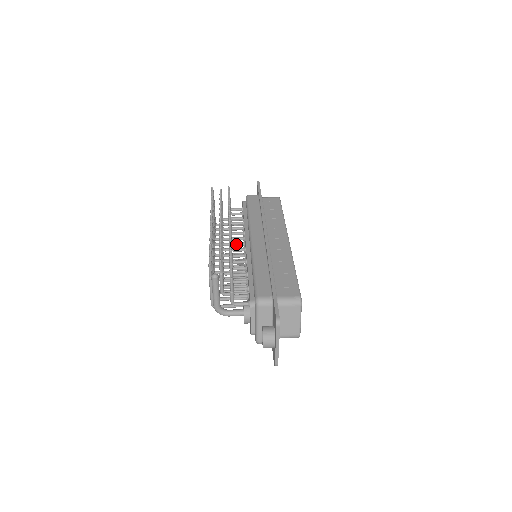
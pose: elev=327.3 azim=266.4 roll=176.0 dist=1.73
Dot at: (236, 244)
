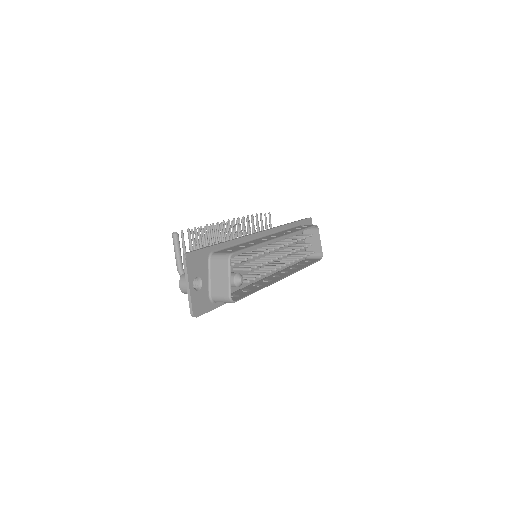
Dot at: occluded
